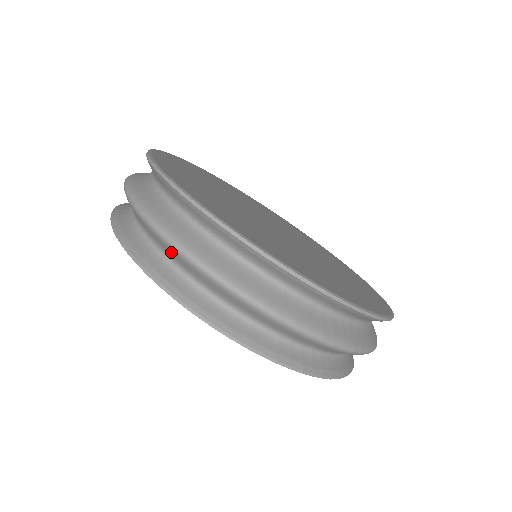
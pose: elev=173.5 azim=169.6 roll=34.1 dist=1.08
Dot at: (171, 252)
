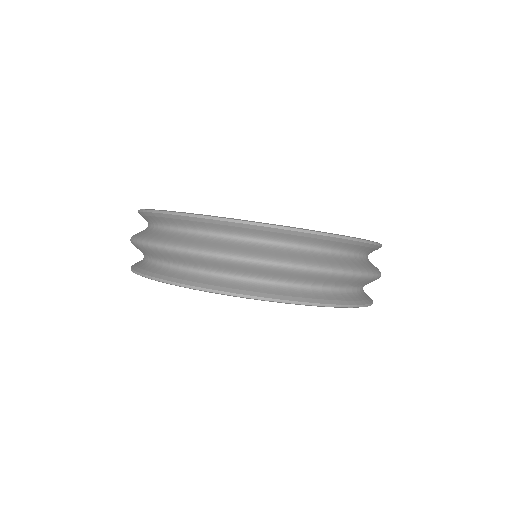
Dot at: (230, 266)
